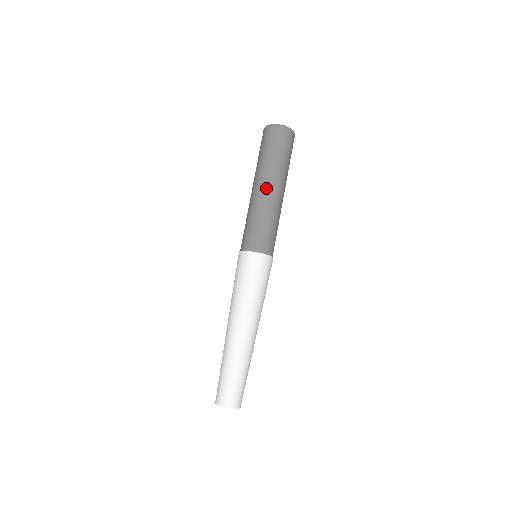
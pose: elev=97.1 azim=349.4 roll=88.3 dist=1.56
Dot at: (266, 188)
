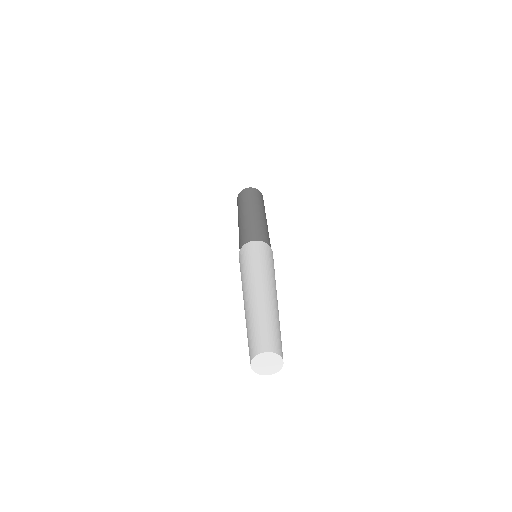
Dot at: (248, 212)
